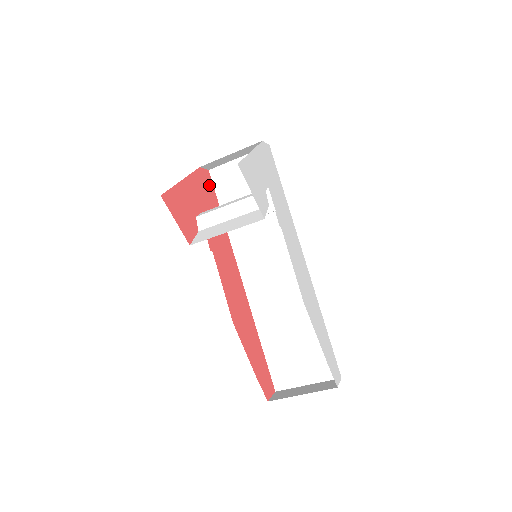
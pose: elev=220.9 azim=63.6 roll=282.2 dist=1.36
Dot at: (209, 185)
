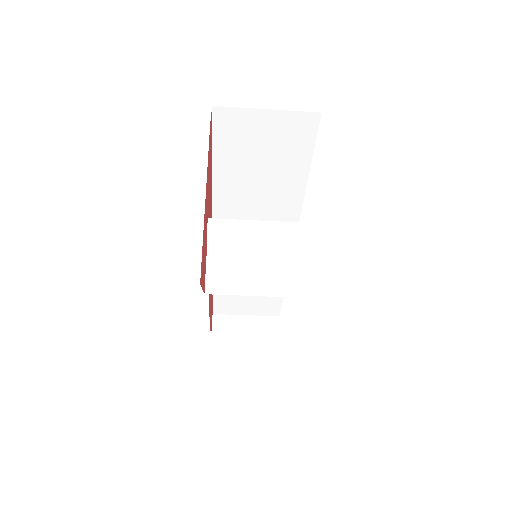
Dot at: (211, 138)
